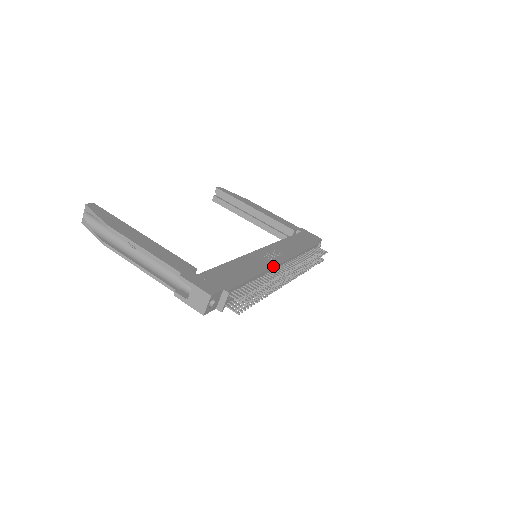
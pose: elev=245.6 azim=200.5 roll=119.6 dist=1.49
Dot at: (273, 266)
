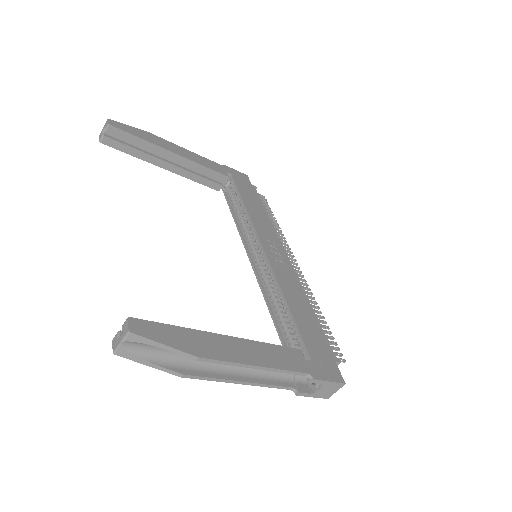
Dot at: (296, 274)
